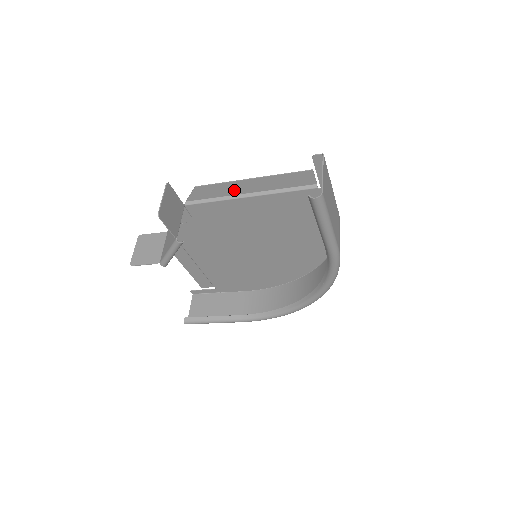
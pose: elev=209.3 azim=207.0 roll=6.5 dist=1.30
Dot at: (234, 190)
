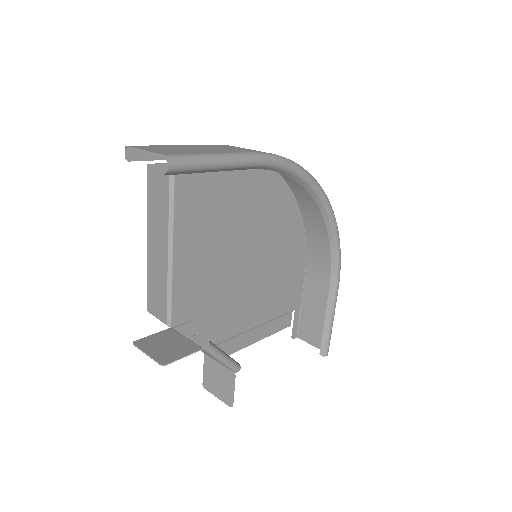
Dot at: (160, 266)
